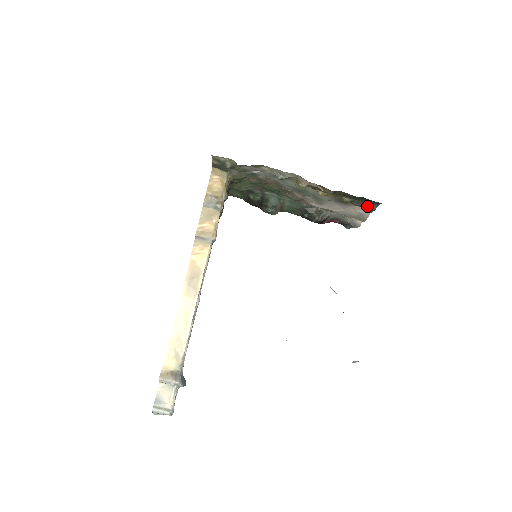
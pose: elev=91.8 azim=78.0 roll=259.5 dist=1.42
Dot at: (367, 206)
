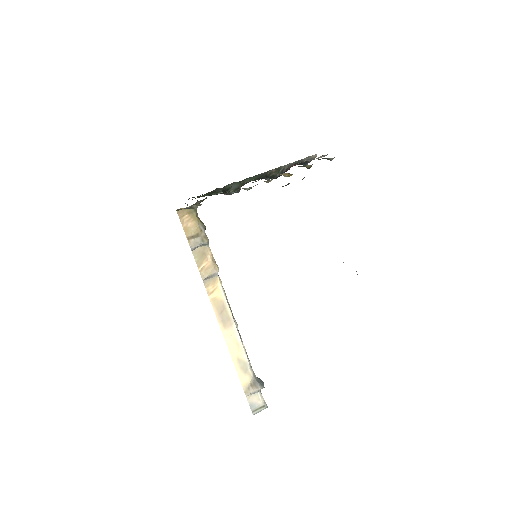
Dot at: (328, 159)
